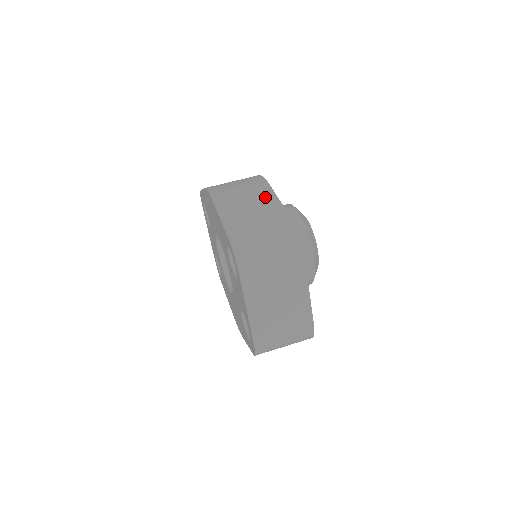
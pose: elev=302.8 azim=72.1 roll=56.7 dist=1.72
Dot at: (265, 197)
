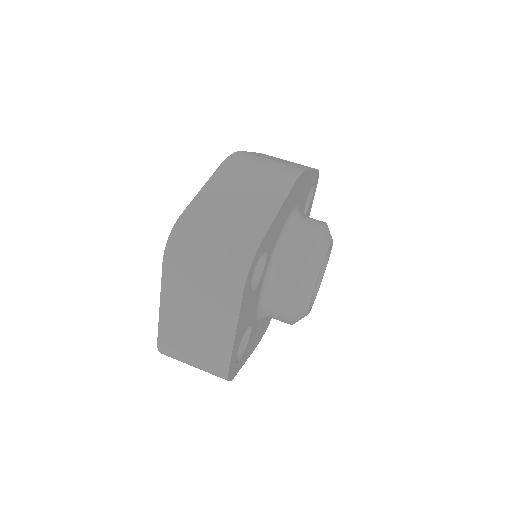
Dot at: (269, 197)
